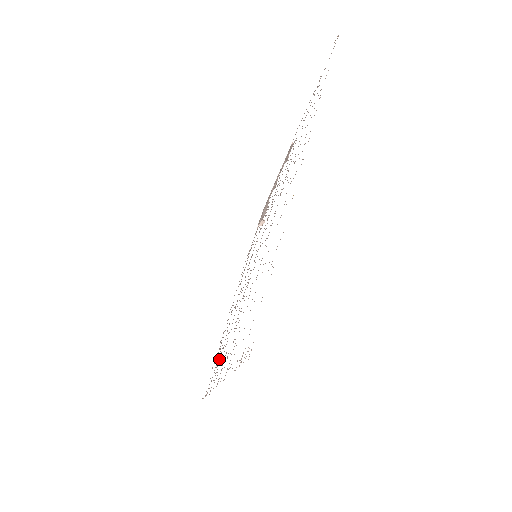
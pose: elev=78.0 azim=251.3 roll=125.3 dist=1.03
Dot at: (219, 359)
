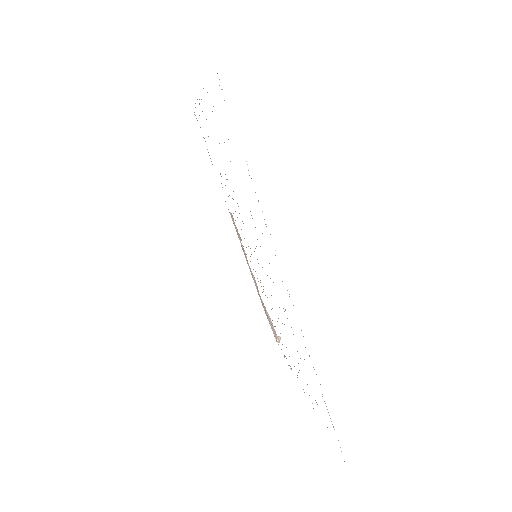
Dot at: occluded
